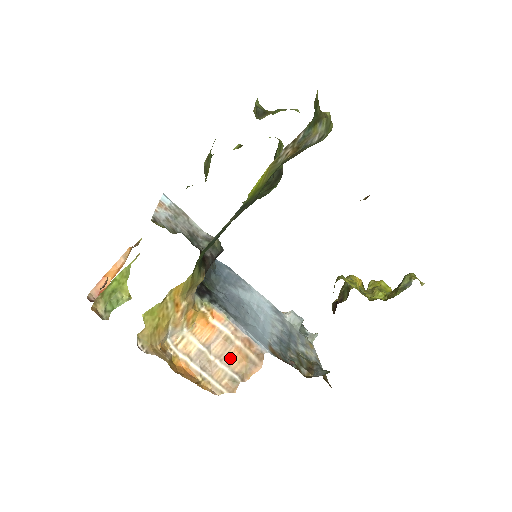
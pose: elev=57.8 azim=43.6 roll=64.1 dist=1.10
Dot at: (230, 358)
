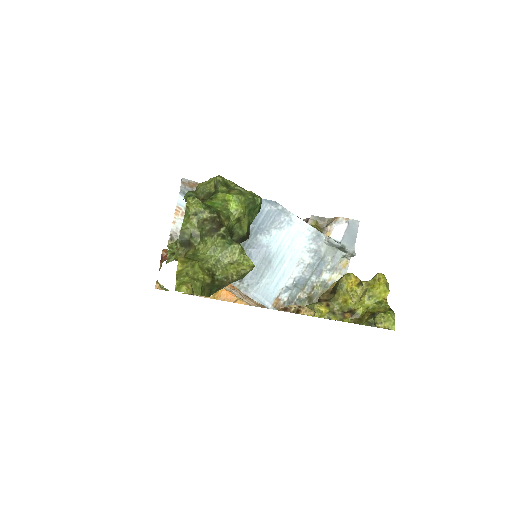
Dot at: (250, 299)
